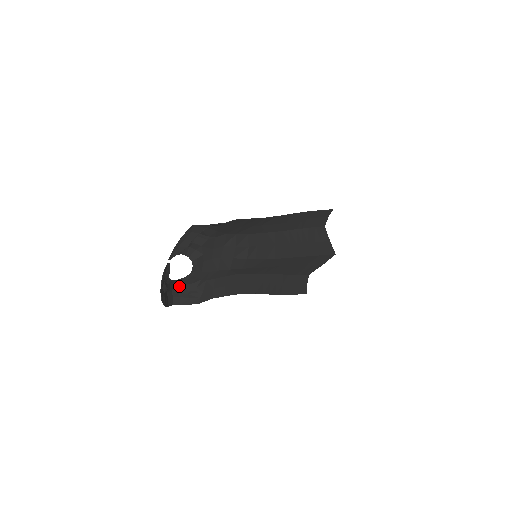
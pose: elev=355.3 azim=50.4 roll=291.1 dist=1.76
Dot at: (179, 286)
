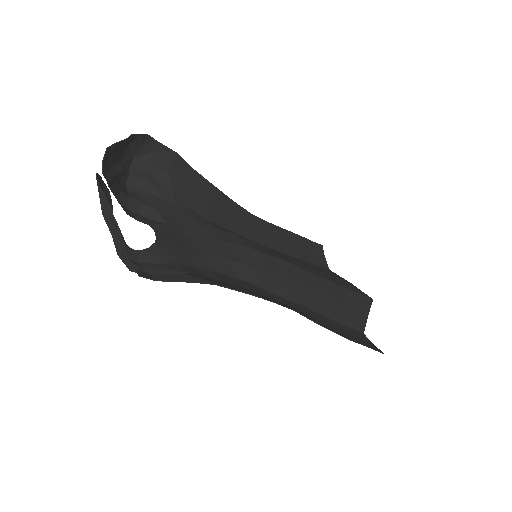
Dot at: (142, 266)
